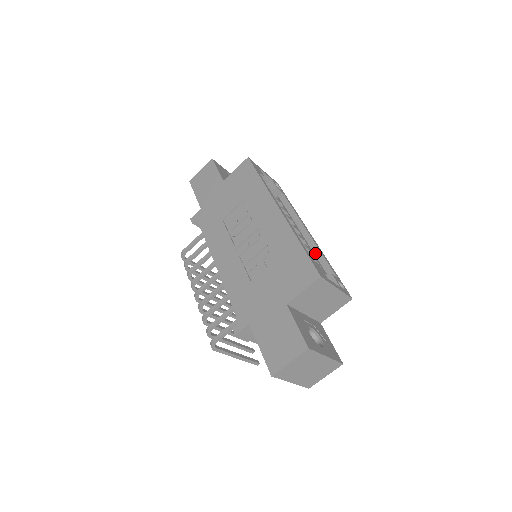
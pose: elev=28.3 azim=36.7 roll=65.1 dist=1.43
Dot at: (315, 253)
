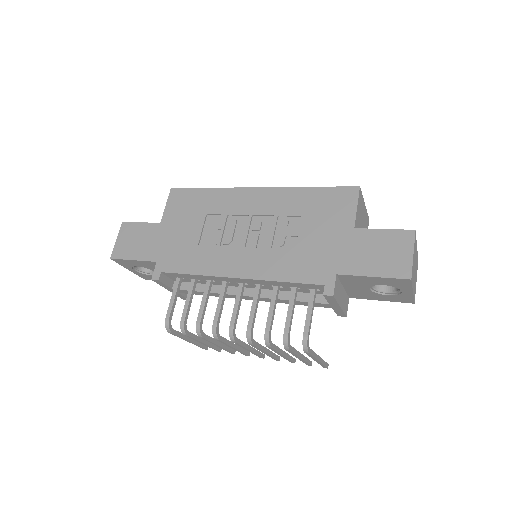
Dot at: occluded
